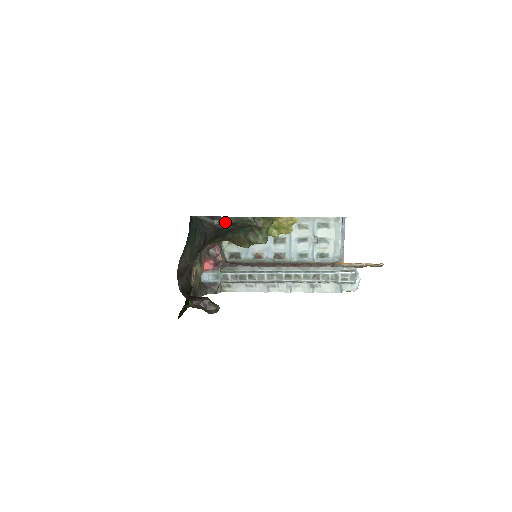
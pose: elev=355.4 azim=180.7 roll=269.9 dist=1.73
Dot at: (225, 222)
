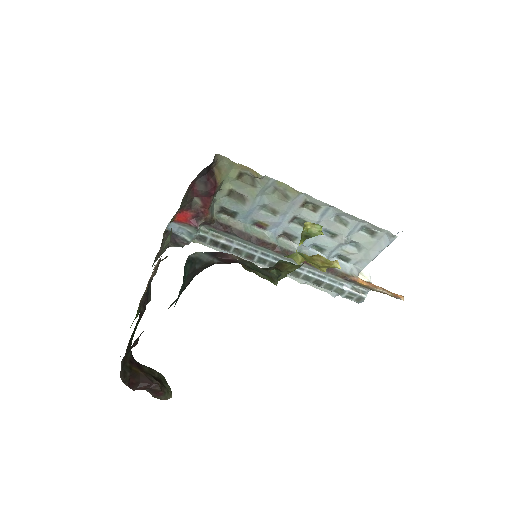
Dot at: (232, 261)
